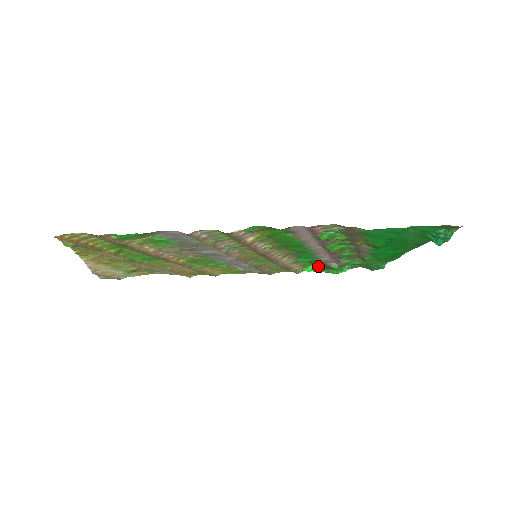
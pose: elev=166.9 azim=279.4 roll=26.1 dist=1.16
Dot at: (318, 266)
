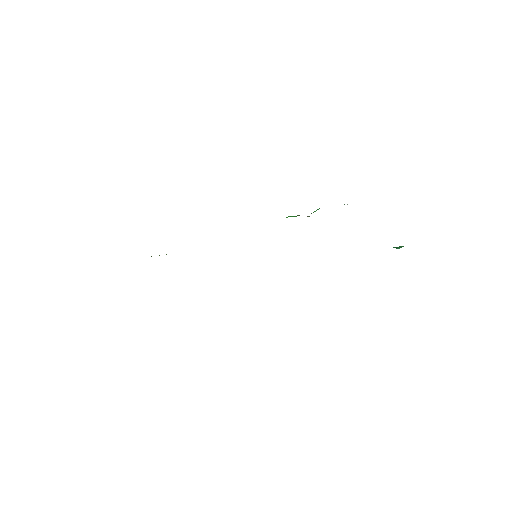
Dot at: (295, 216)
